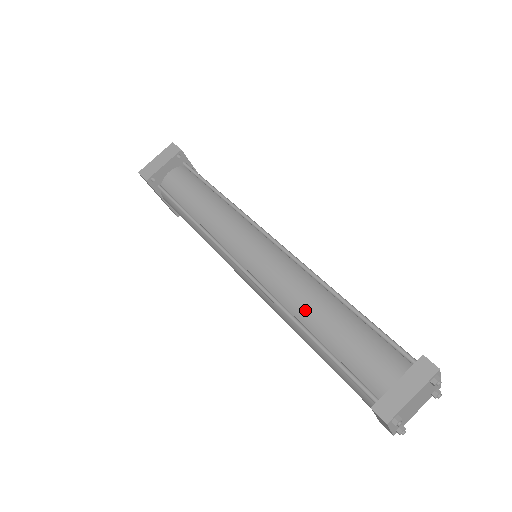
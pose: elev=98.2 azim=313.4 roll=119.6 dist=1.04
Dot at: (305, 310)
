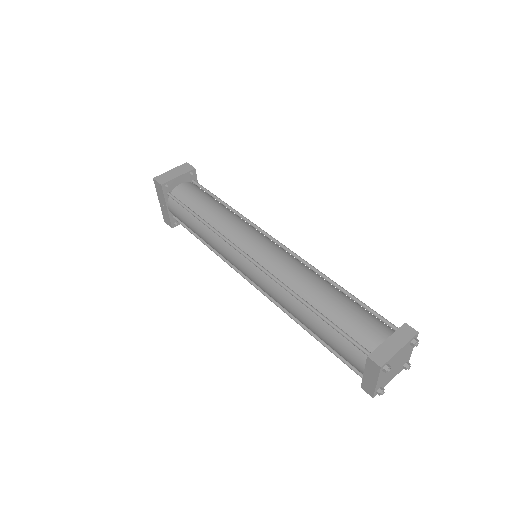
Dot at: (308, 289)
